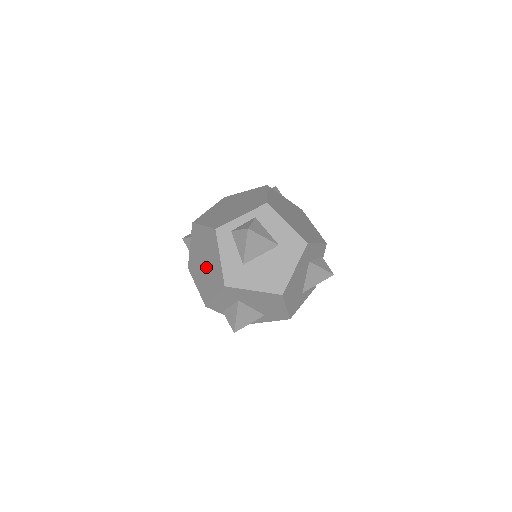
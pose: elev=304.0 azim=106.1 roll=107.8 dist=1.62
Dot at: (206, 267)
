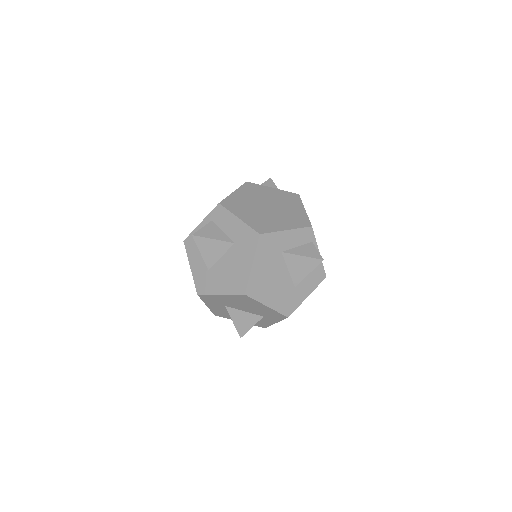
Dot at: occluded
